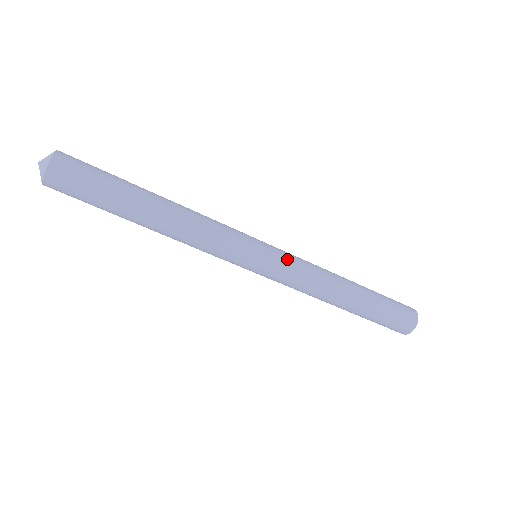
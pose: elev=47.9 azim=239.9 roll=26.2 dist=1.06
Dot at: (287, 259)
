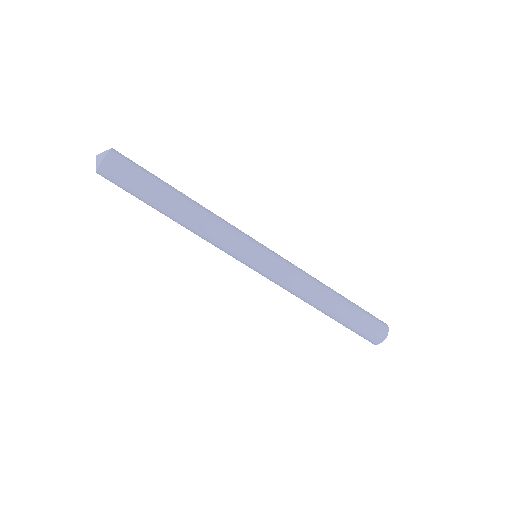
Dot at: occluded
